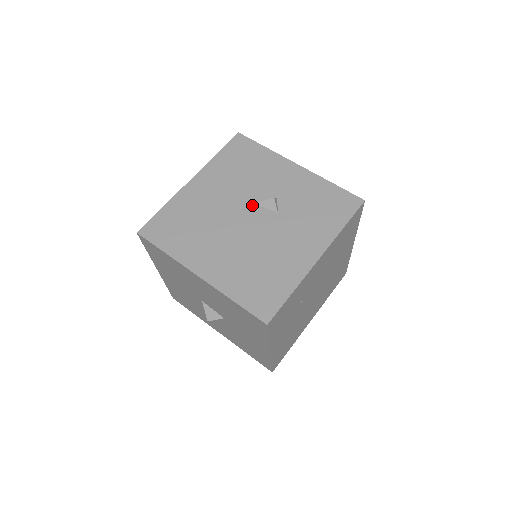
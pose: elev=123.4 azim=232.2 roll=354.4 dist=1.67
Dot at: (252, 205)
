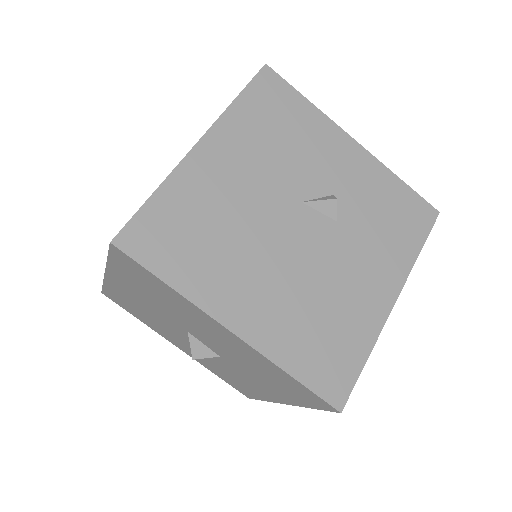
Dot at: (300, 204)
